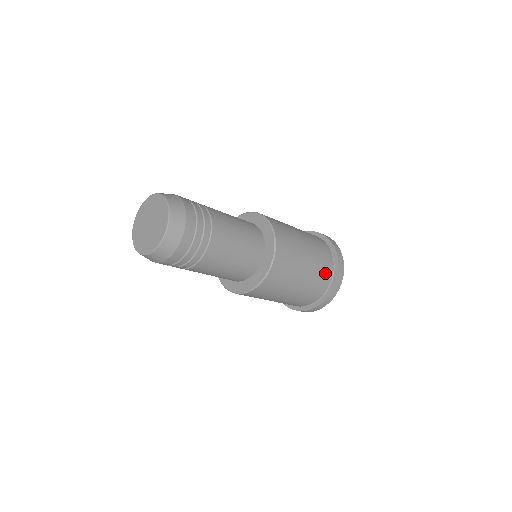
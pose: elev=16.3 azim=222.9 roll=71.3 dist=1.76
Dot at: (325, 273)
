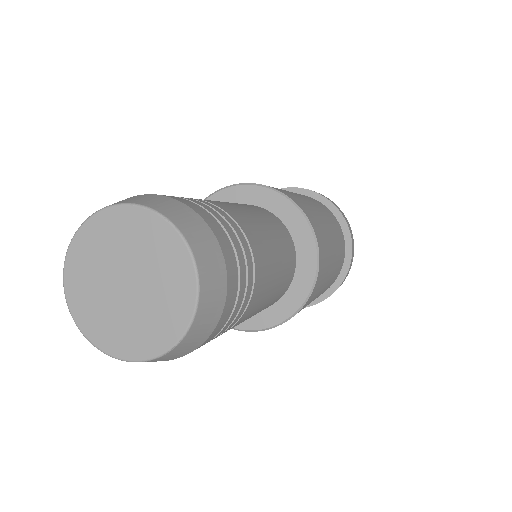
Dot at: (342, 245)
